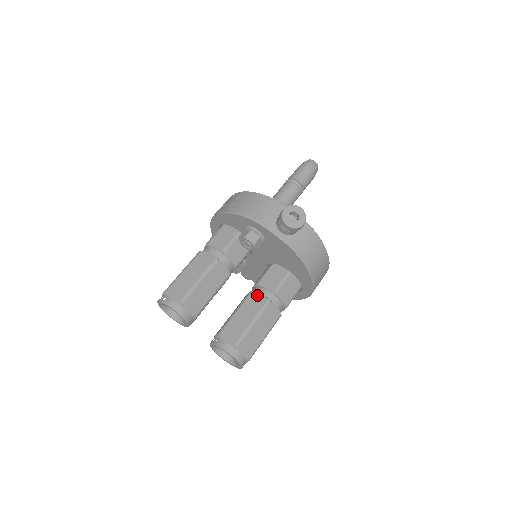
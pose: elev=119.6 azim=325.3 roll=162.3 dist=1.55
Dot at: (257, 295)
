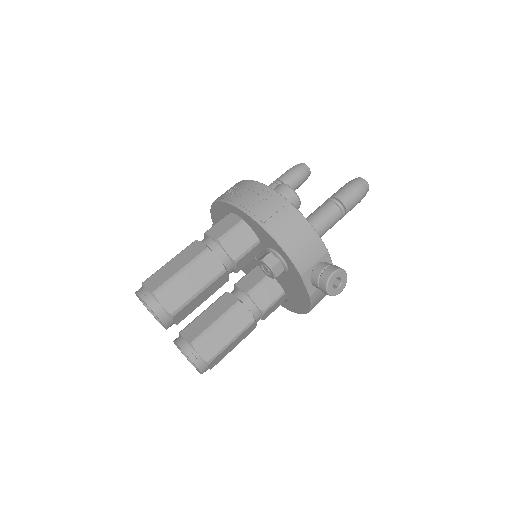
Dot at: (245, 310)
